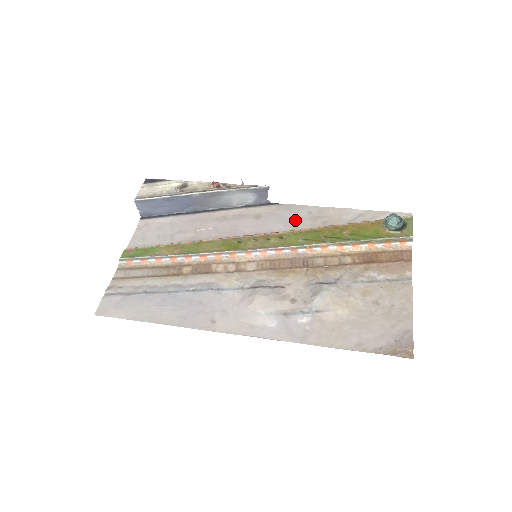
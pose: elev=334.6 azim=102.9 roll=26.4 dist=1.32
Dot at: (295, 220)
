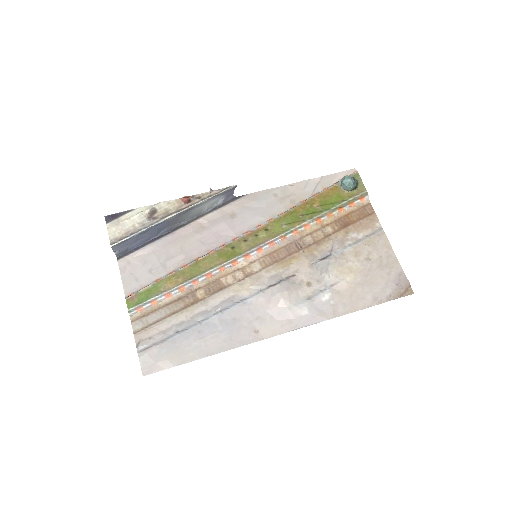
Dot at: (267, 207)
